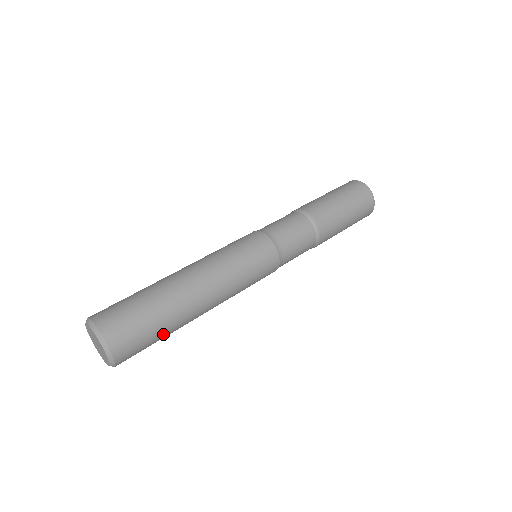
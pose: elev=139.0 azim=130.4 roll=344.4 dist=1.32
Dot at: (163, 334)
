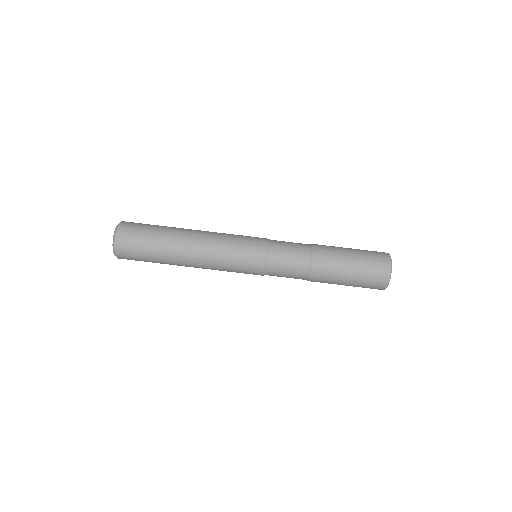
Dot at: occluded
